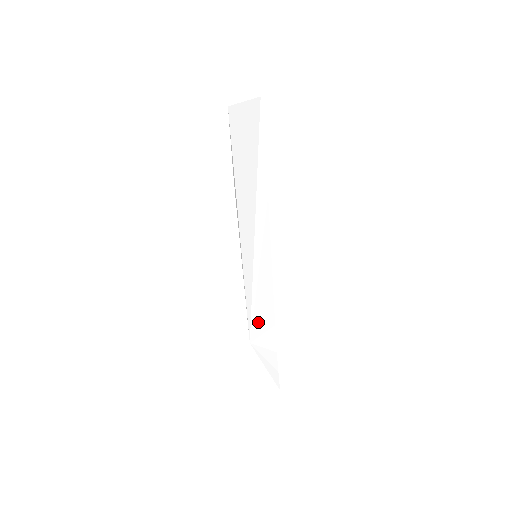
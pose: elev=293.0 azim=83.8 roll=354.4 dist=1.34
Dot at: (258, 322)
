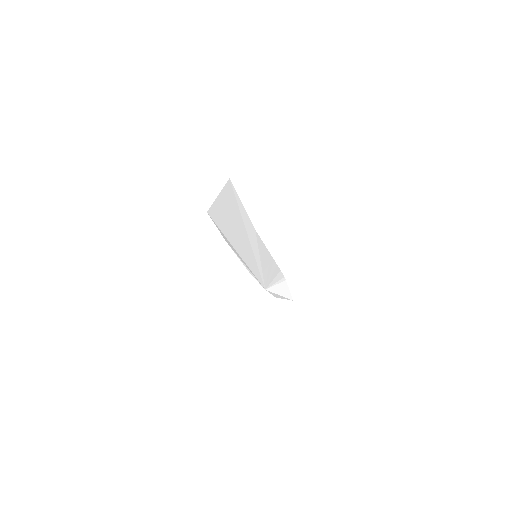
Dot at: (268, 278)
